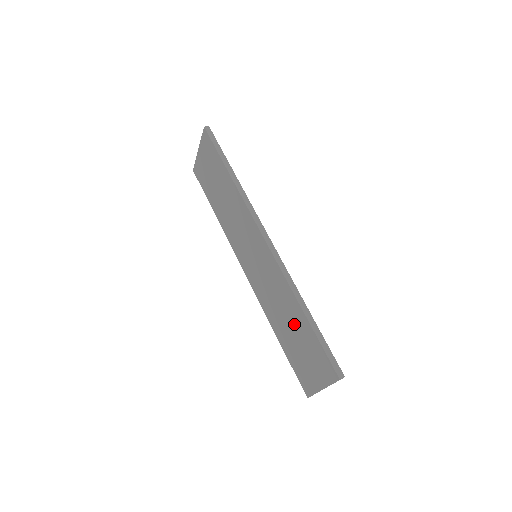
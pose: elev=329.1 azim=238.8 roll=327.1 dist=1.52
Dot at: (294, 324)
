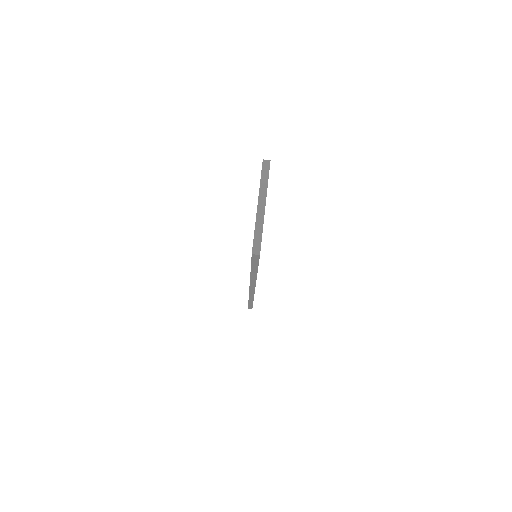
Dot at: occluded
